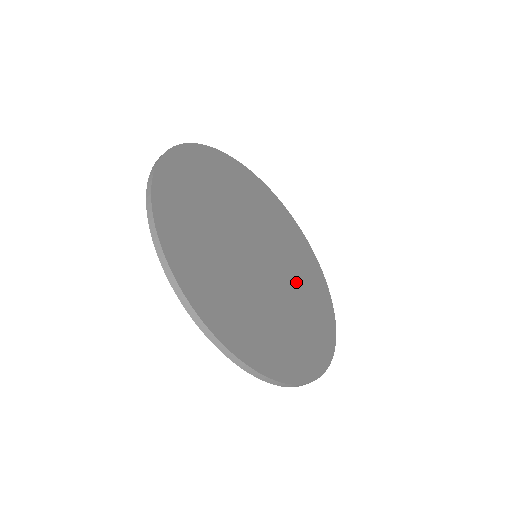
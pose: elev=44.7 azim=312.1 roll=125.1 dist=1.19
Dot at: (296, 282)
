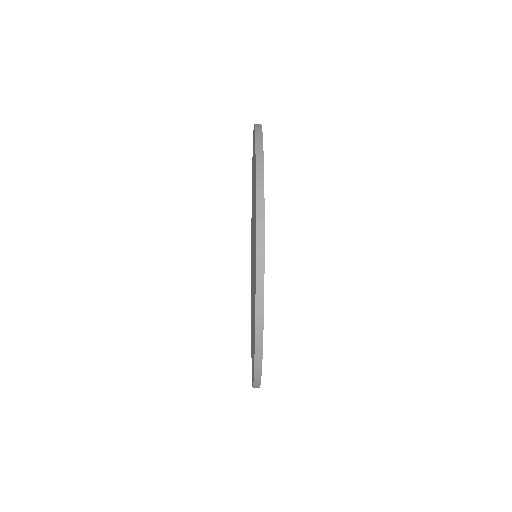
Dot at: occluded
